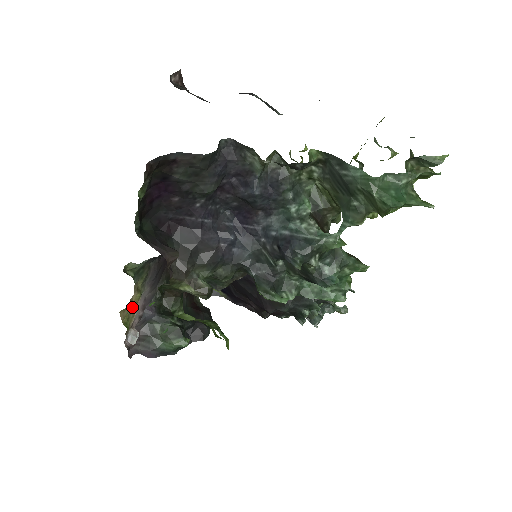
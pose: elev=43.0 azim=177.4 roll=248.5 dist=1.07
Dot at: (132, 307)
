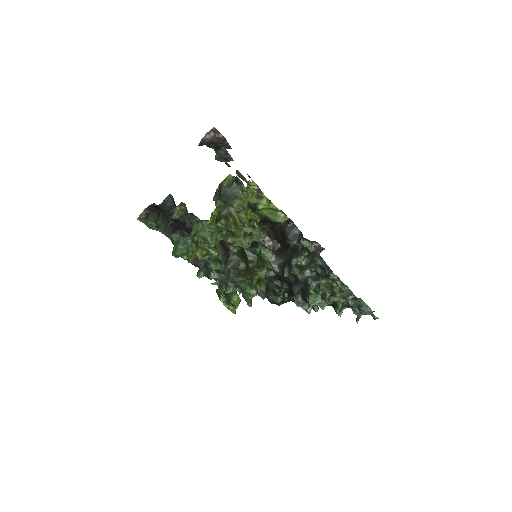
Dot at: occluded
